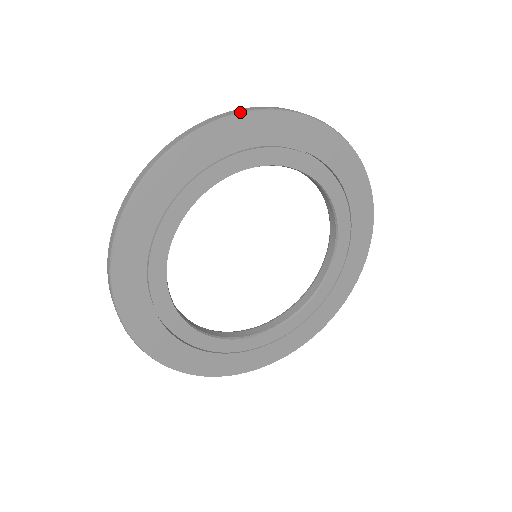
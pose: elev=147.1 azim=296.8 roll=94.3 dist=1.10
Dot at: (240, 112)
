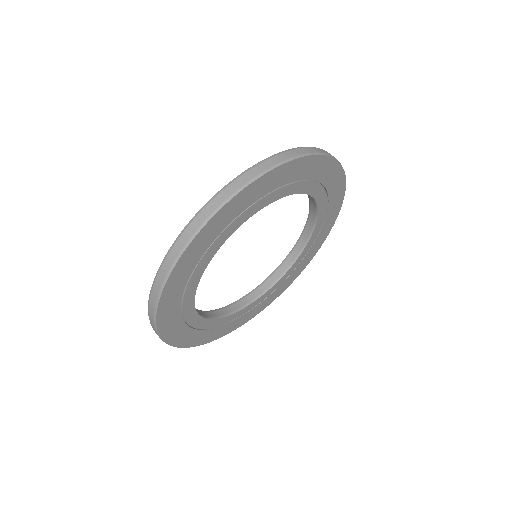
Dot at: (258, 176)
